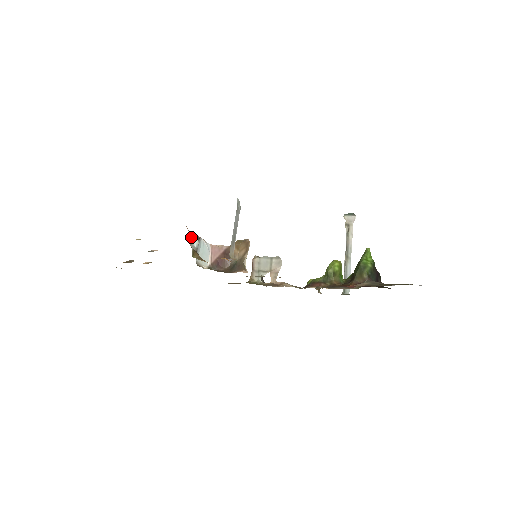
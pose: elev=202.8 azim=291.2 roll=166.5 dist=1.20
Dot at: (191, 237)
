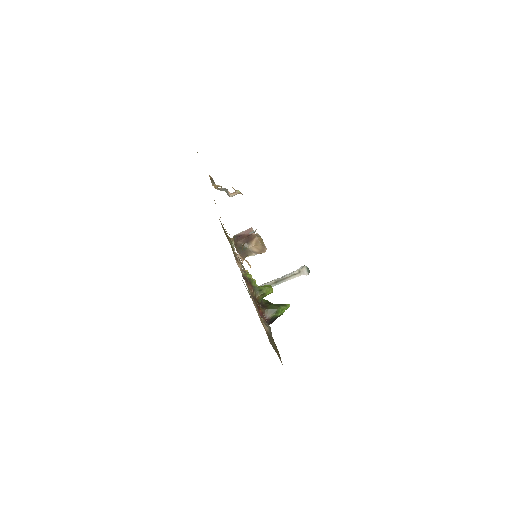
Dot at: occluded
